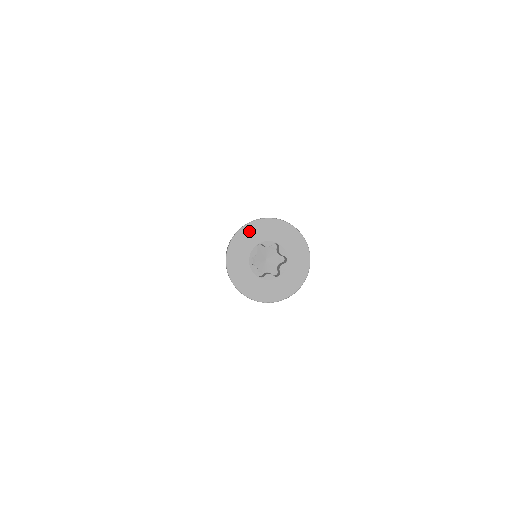
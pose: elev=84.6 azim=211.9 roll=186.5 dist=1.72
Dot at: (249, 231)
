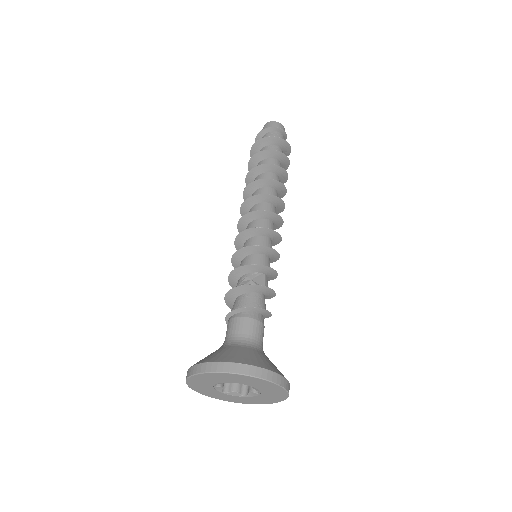
Dot at: (194, 383)
